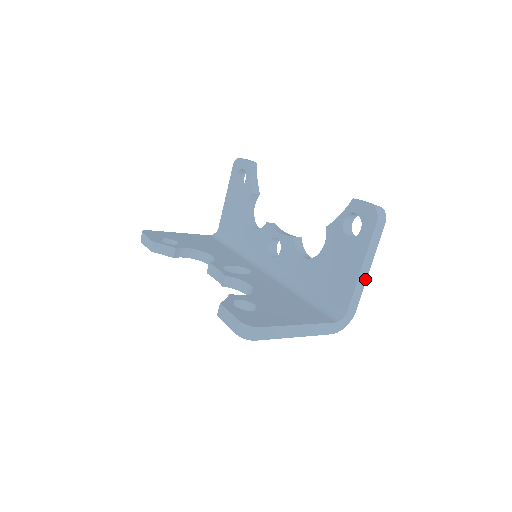
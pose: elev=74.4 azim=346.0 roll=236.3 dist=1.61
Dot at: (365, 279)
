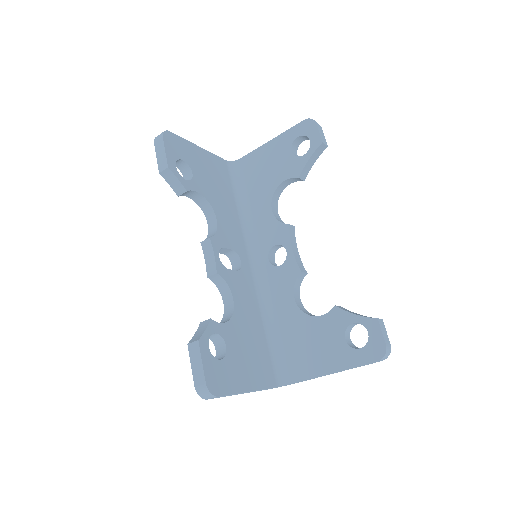
Dot at: occluded
